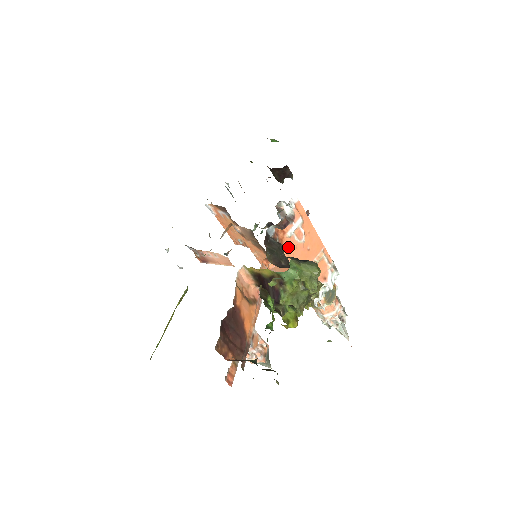
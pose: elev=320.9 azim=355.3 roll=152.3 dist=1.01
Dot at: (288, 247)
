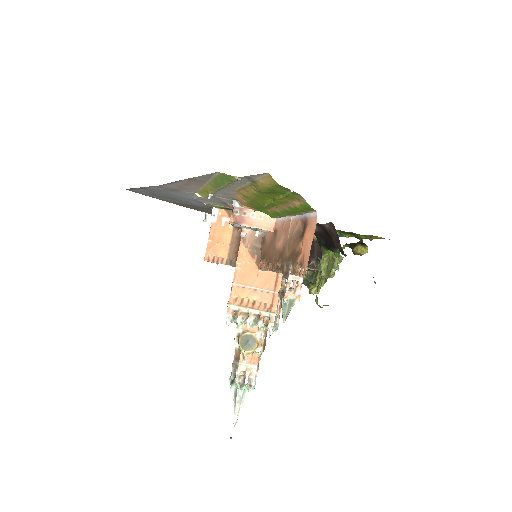
Dot at: occluded
